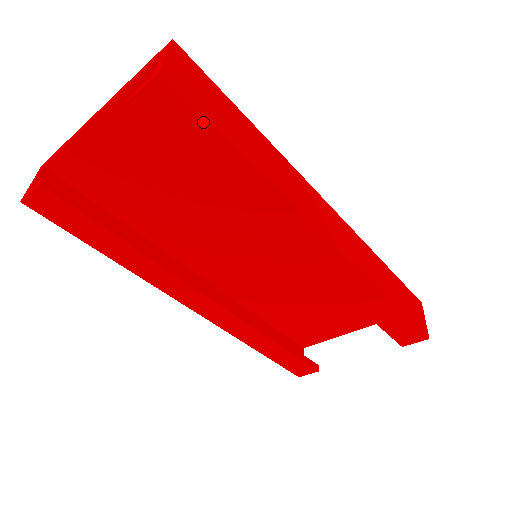
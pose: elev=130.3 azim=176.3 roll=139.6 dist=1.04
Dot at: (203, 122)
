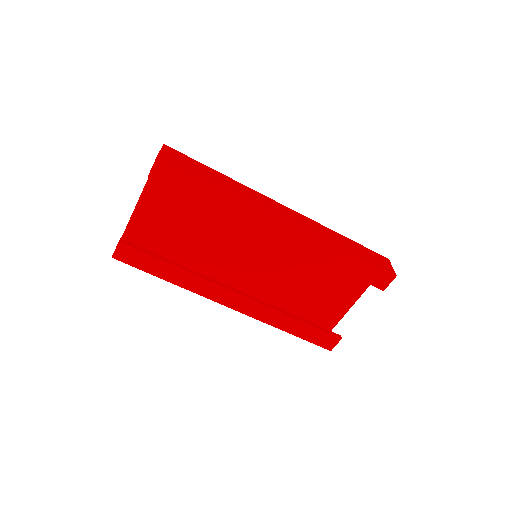
Dot at: (186, 172)
